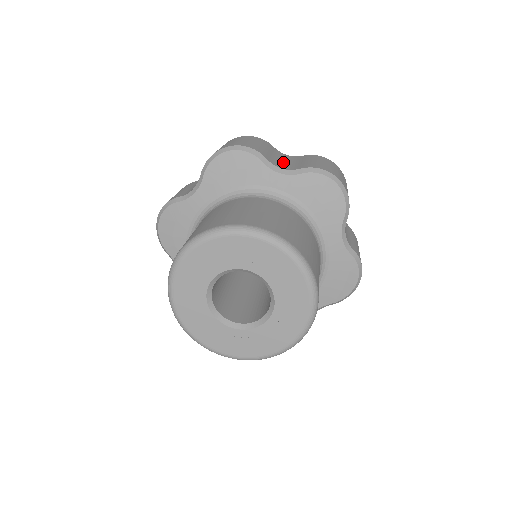
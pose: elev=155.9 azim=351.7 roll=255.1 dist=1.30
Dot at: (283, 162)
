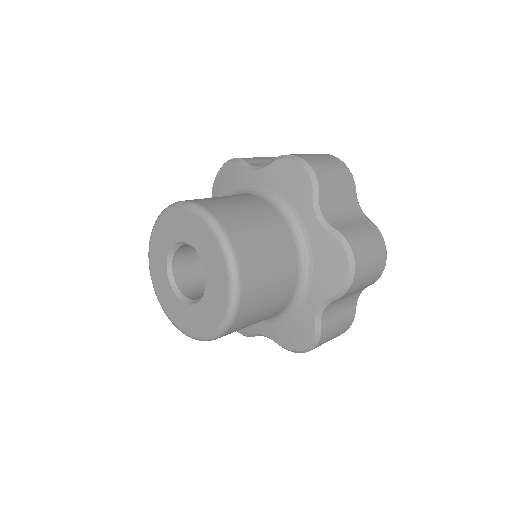
Dot at: occluded
